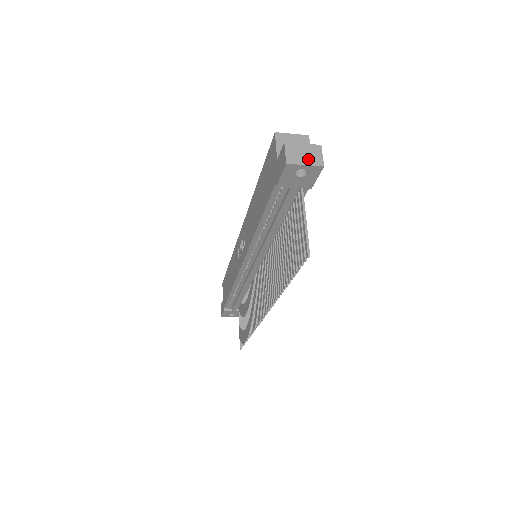
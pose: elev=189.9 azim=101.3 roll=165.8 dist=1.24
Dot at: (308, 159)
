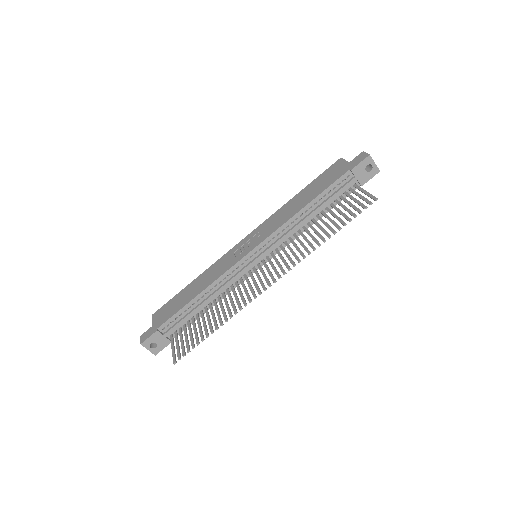
Dot at: (374, 163)
